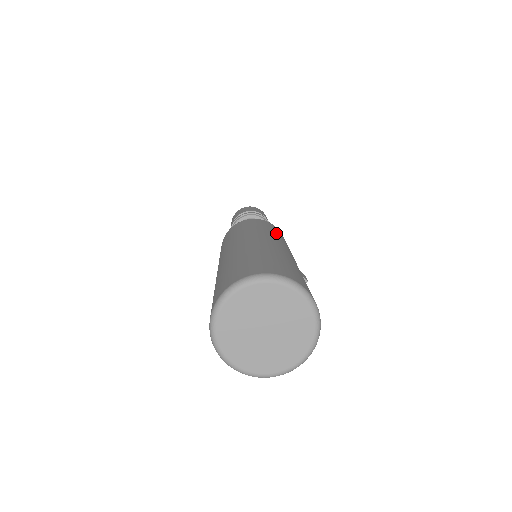
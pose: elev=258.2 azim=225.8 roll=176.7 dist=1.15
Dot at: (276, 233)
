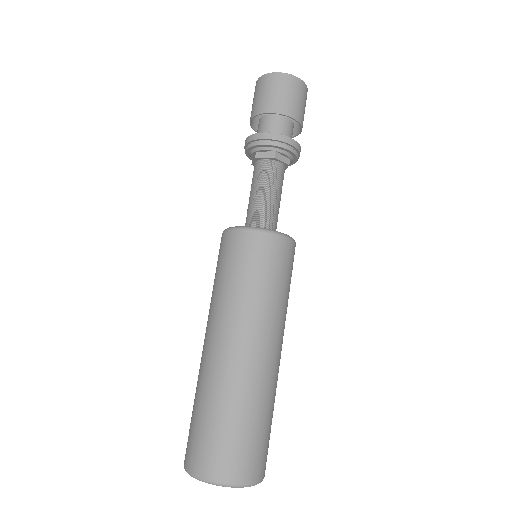
Dot at: occluded
